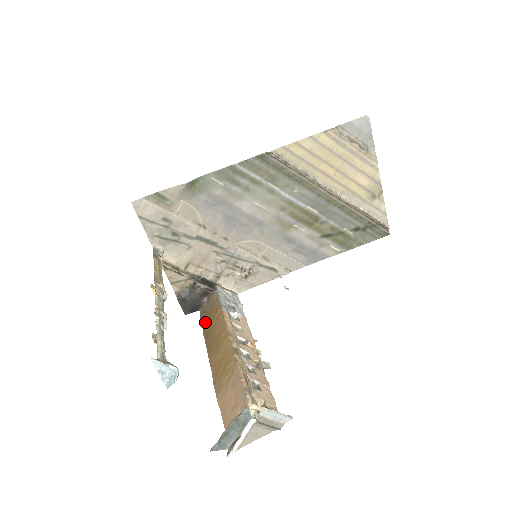
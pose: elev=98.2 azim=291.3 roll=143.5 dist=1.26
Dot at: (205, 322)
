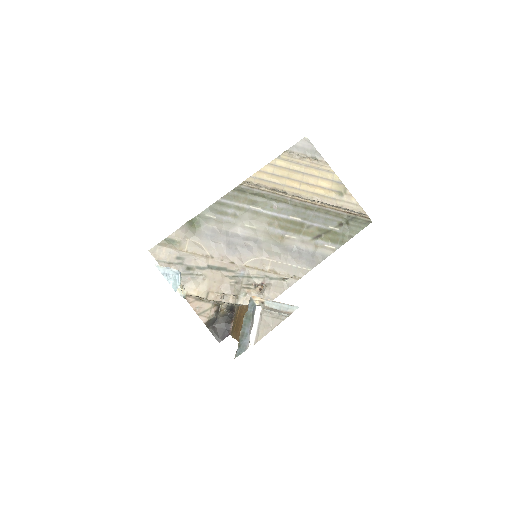
Dot at: (233, 330)
